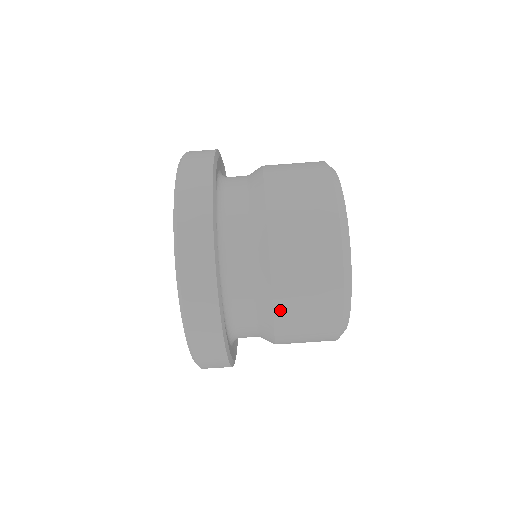
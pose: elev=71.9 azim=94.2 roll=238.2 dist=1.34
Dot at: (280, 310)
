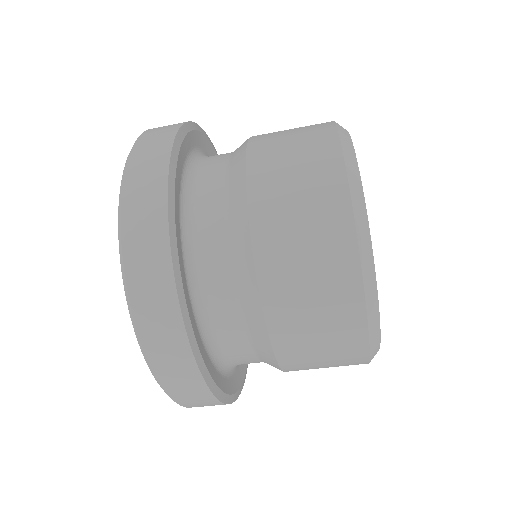
Dot at: occluded
